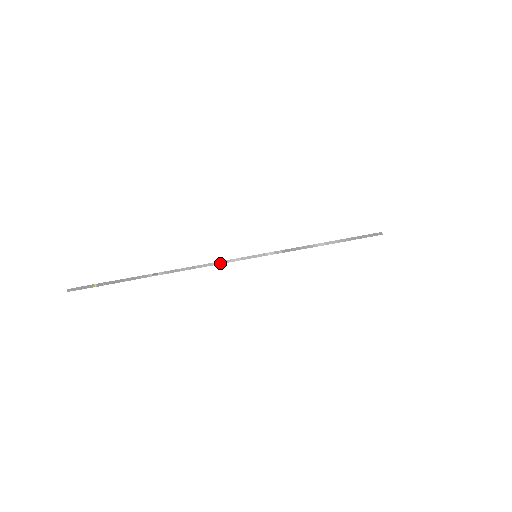
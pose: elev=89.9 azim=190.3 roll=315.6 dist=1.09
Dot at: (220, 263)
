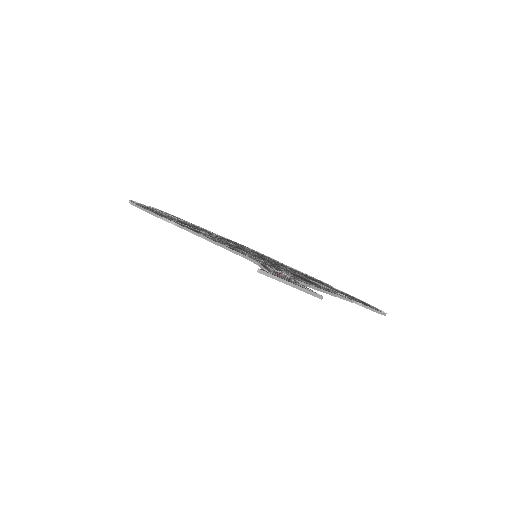
Dot at: (331, 294)
